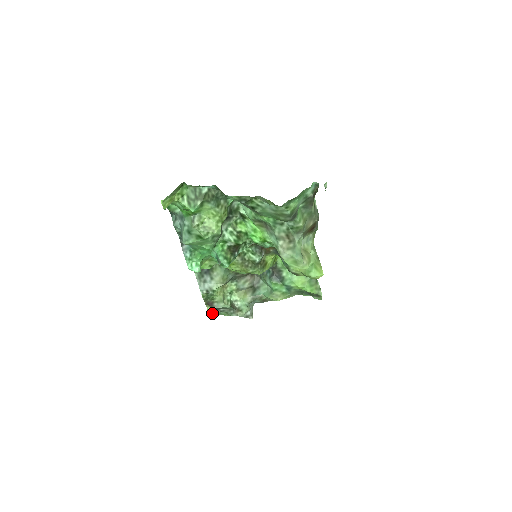
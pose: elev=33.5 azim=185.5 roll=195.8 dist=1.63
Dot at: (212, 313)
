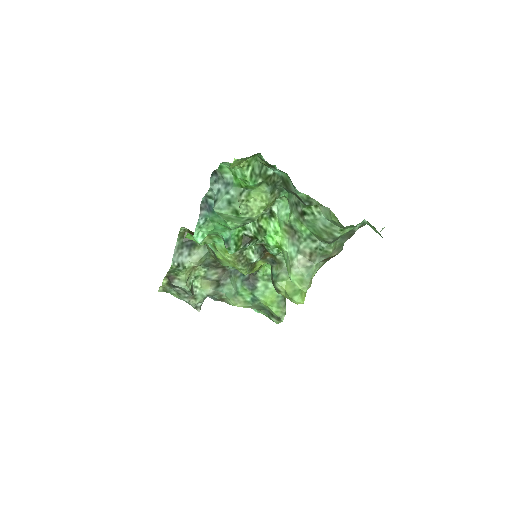
Dot at: (162, 287)
